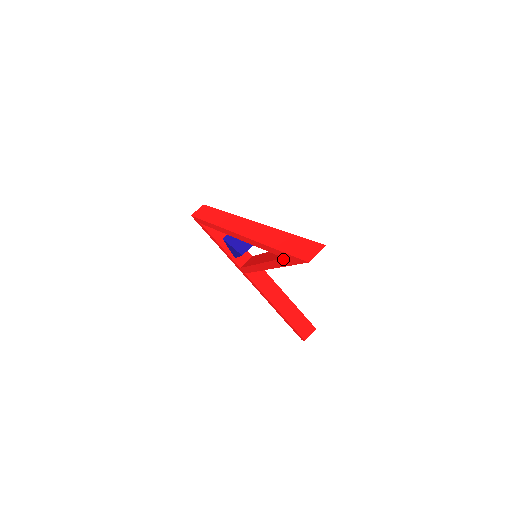
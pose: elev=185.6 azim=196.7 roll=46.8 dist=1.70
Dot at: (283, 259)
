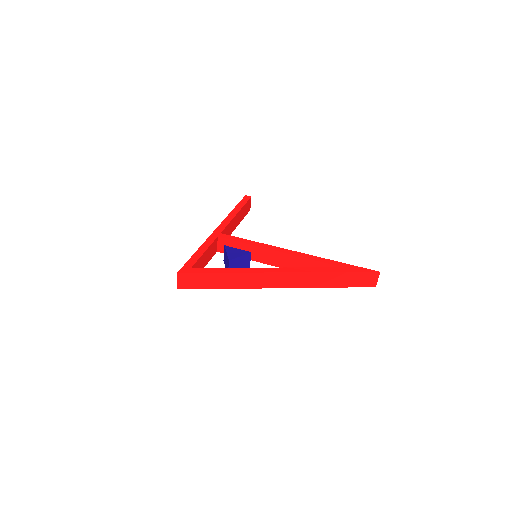
Dot at: occluded
